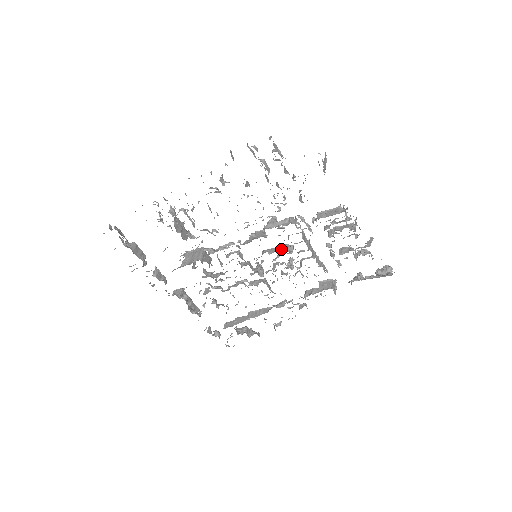
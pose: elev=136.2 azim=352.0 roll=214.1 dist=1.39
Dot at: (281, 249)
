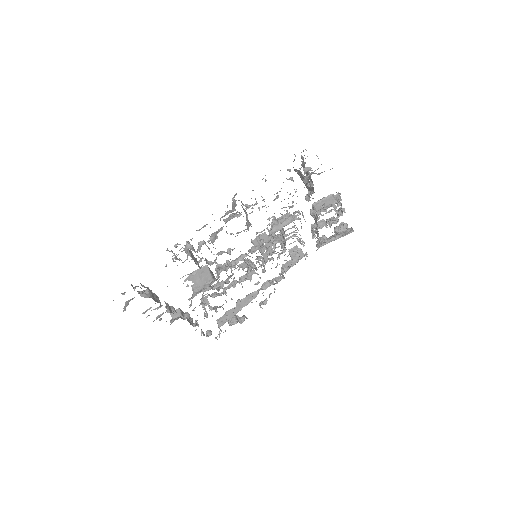
Dot at: (274, 242)
